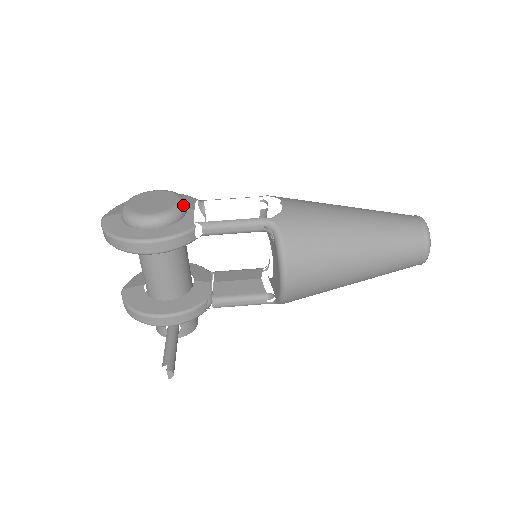
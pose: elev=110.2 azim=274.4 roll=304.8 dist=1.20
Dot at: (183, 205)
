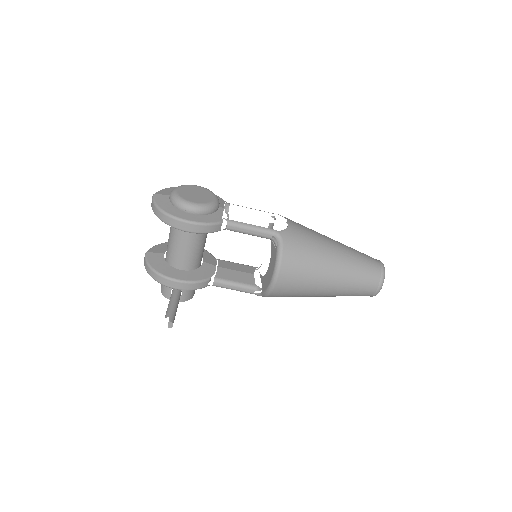
Dot at: (217, 203)
